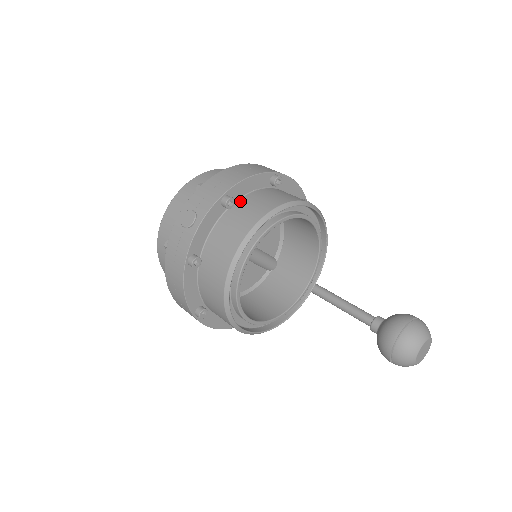
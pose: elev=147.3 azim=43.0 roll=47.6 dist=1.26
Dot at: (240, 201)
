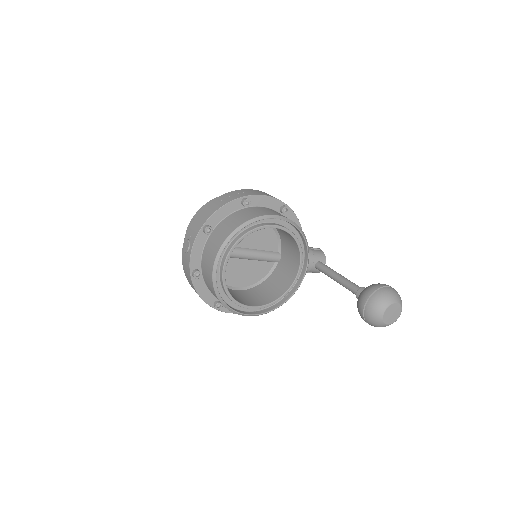
Dot at: (218, 226)
